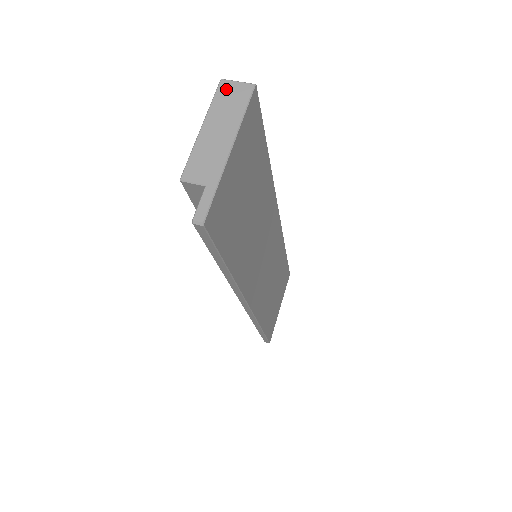
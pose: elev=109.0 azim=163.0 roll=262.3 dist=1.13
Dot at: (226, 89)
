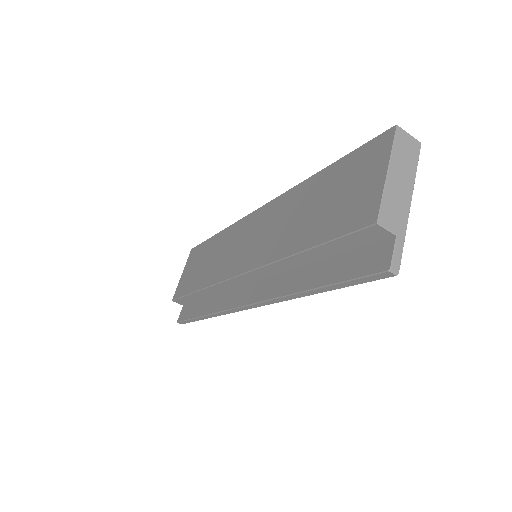
Dot at: (403, 138)
